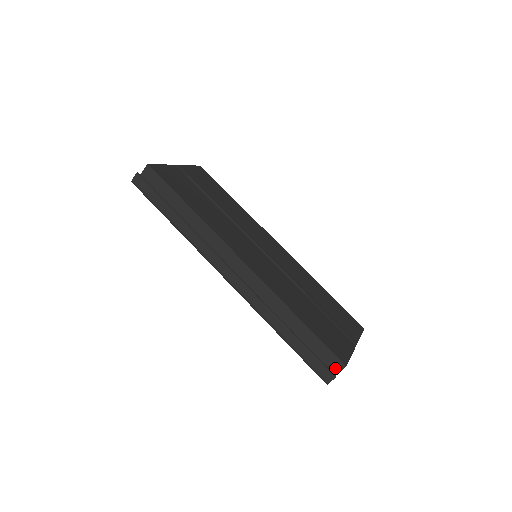
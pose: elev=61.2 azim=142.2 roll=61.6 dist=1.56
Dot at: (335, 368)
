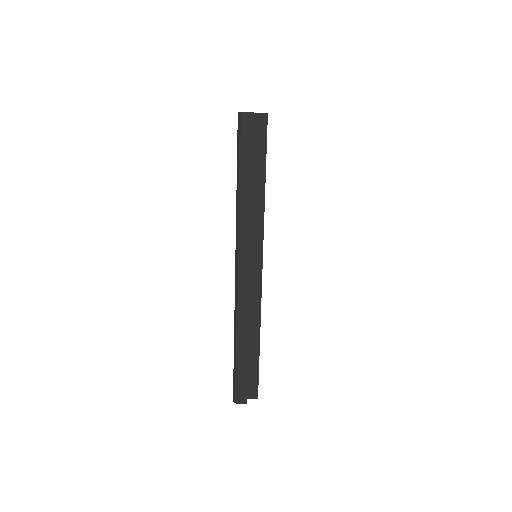
Dot at: (249, 394)
